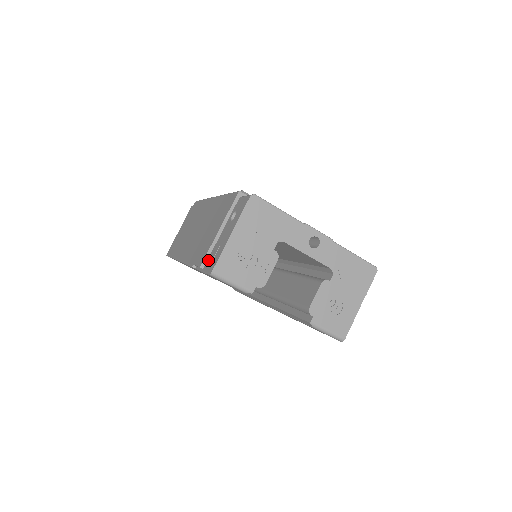
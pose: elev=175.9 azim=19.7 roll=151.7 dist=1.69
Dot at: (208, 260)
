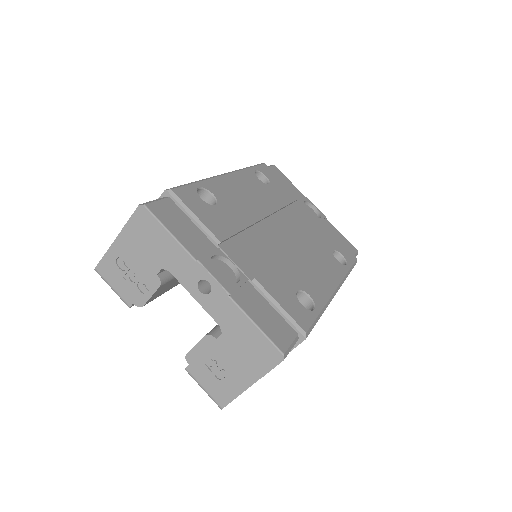
Dot at: occluded
